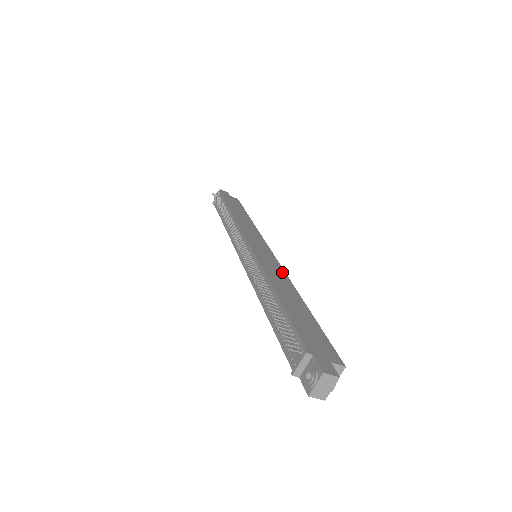
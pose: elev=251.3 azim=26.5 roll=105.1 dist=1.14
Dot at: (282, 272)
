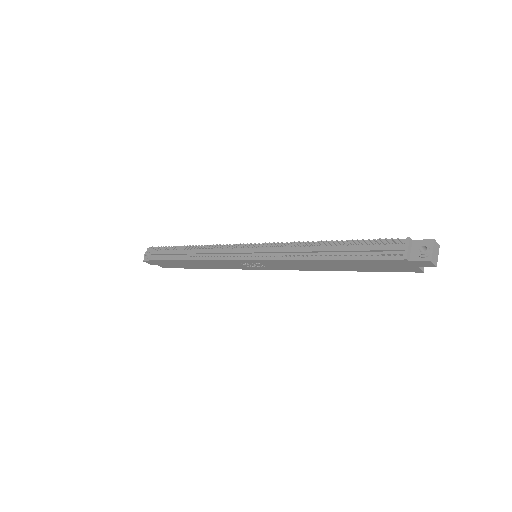
Dot at: occluded
